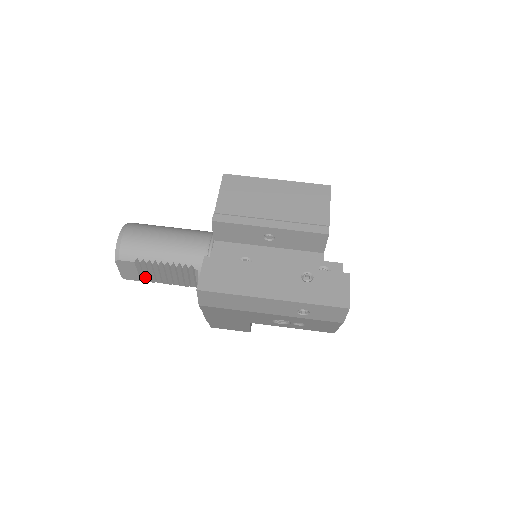
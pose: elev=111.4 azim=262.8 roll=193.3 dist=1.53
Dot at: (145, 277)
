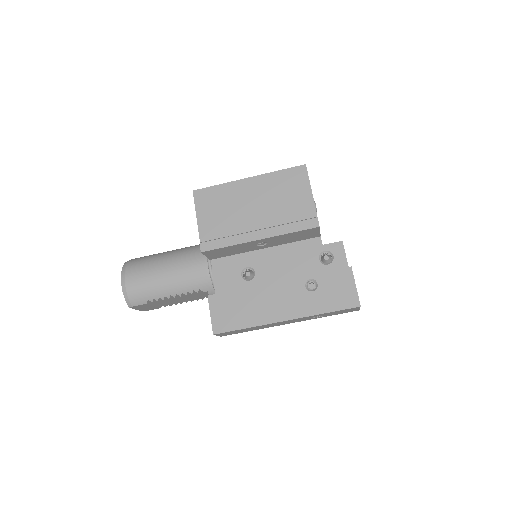
Dot at: occluded
